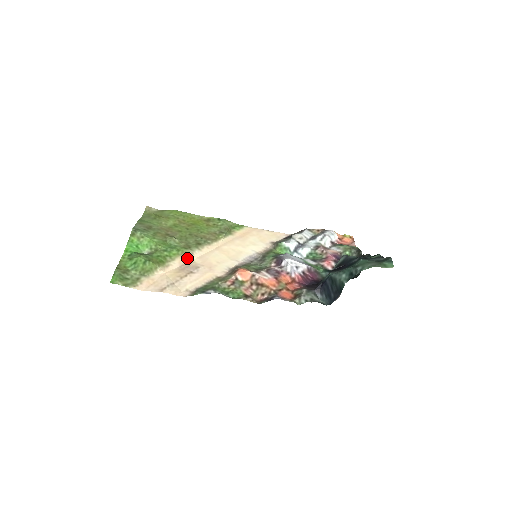
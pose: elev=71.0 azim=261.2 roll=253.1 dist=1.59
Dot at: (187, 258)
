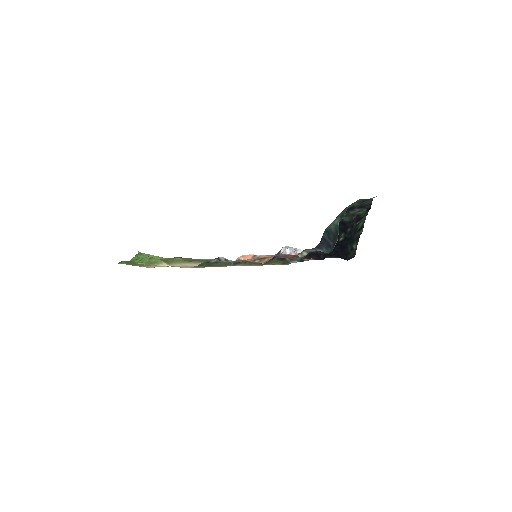
Dot at: (191, 265)
